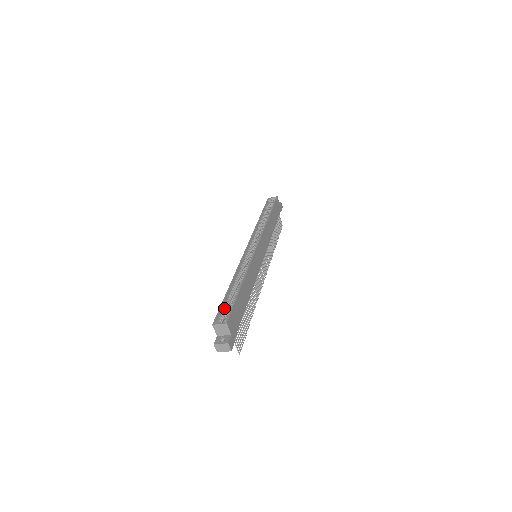
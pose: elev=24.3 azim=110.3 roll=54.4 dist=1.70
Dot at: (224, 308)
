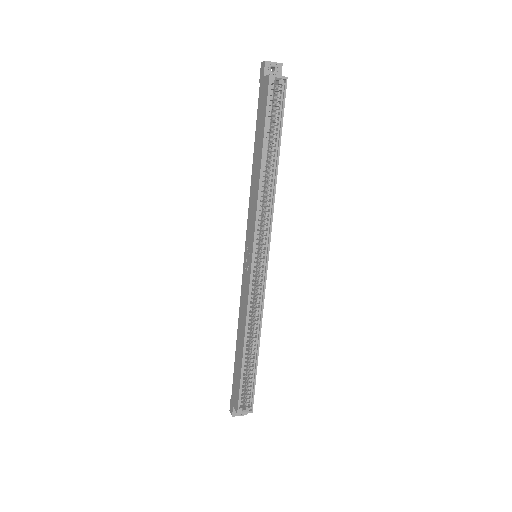
Dot at: (242, 385)
